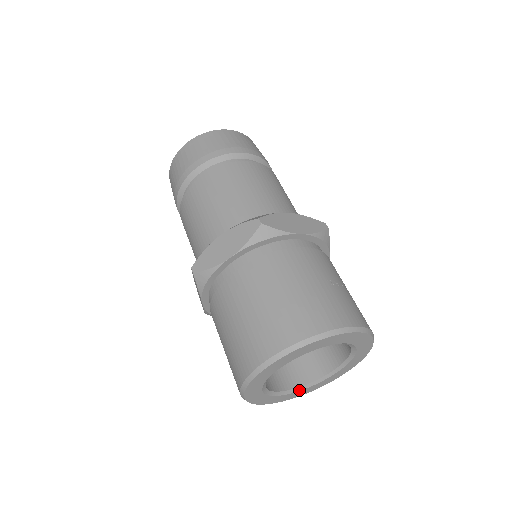
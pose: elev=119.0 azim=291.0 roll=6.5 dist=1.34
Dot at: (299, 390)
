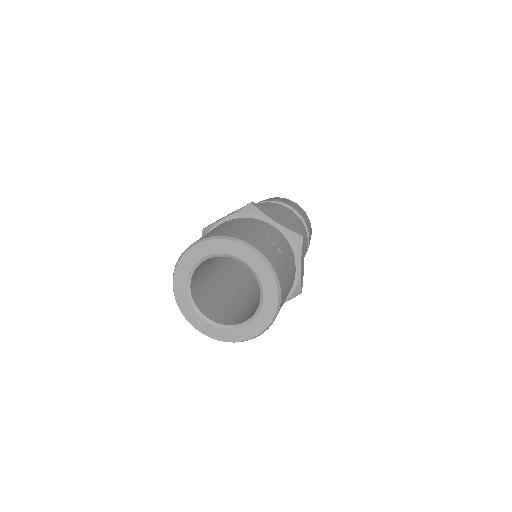
Dot at: (218, 326)
